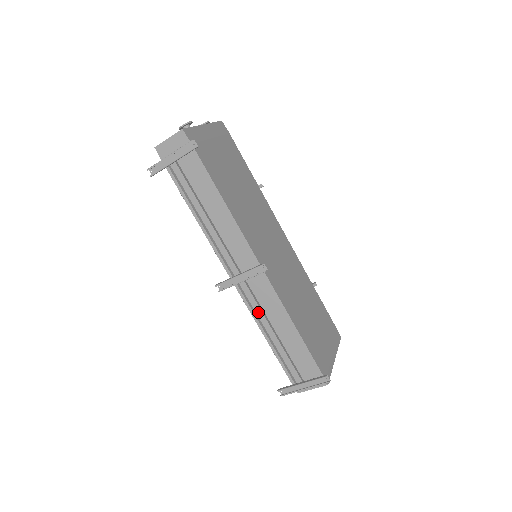
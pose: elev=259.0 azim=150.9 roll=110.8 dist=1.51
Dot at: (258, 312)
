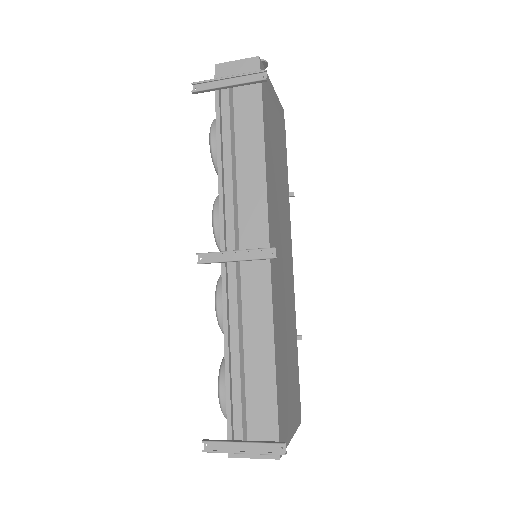
Dot at: (232, 314)
